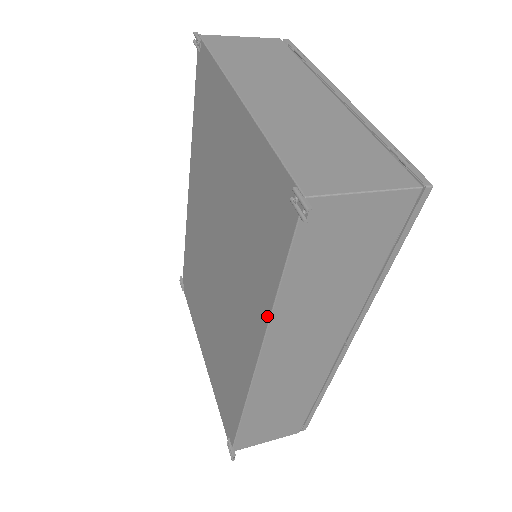
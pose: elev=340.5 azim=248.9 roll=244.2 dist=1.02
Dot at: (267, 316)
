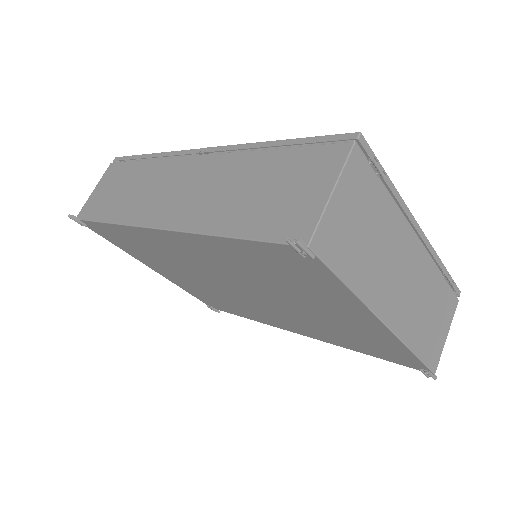
Dot at: occluded
